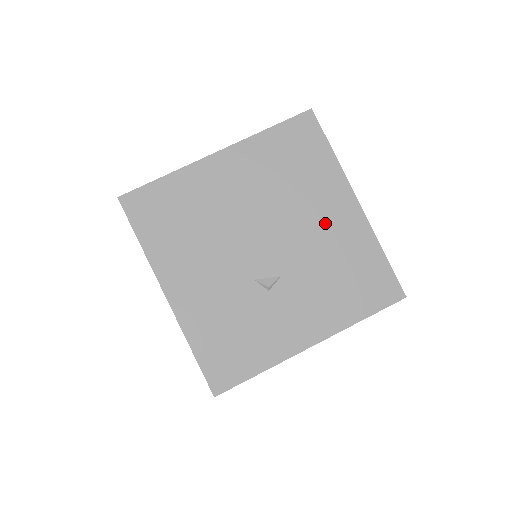
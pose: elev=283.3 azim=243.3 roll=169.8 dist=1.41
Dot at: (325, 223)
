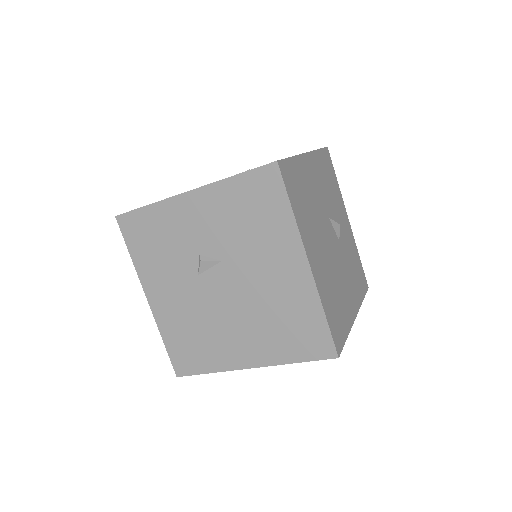
Dot at: occluded
